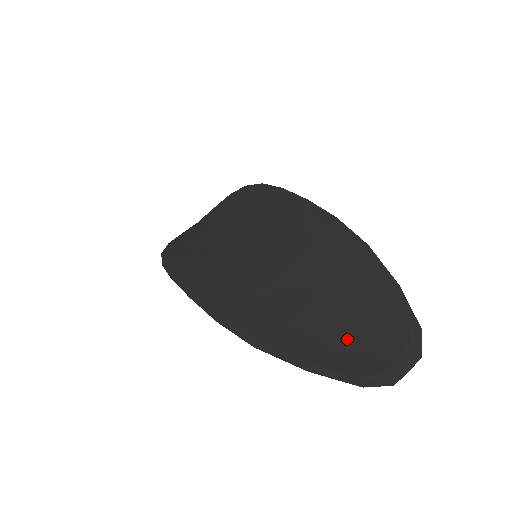
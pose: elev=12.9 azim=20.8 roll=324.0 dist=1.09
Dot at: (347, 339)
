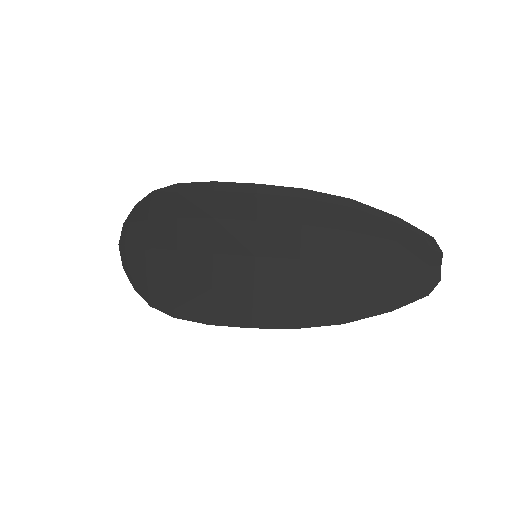
Dot at: (393, 274)
